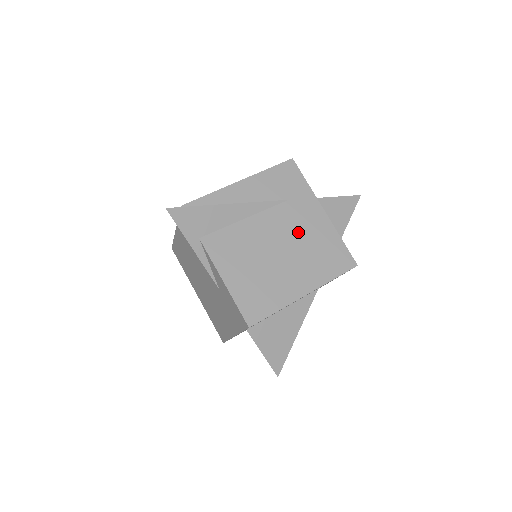
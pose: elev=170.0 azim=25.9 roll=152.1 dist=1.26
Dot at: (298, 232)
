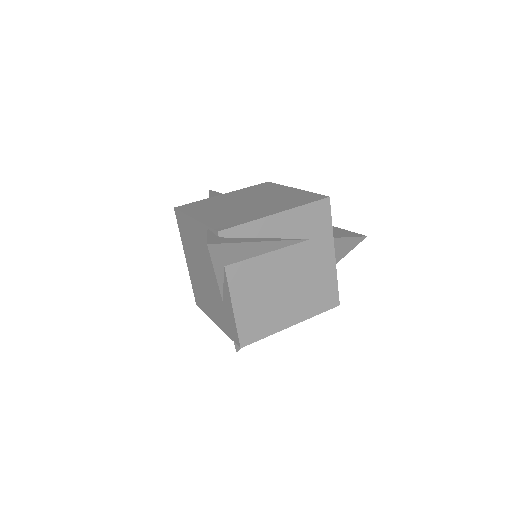
Dot at: (307, 271)
